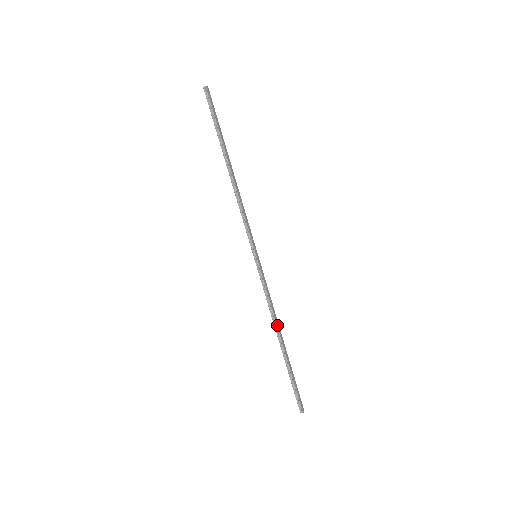
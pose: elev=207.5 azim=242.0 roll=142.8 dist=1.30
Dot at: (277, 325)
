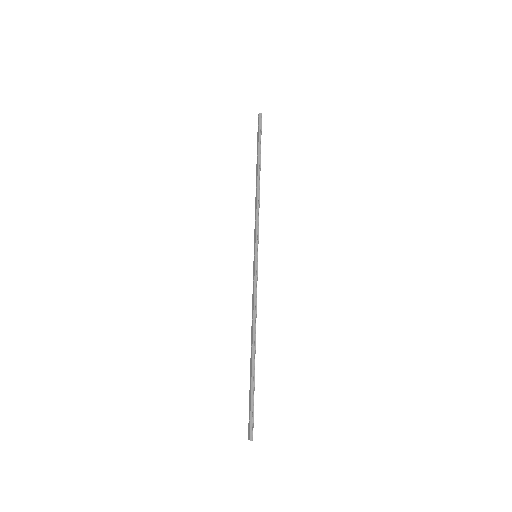
Dot at: occluded
